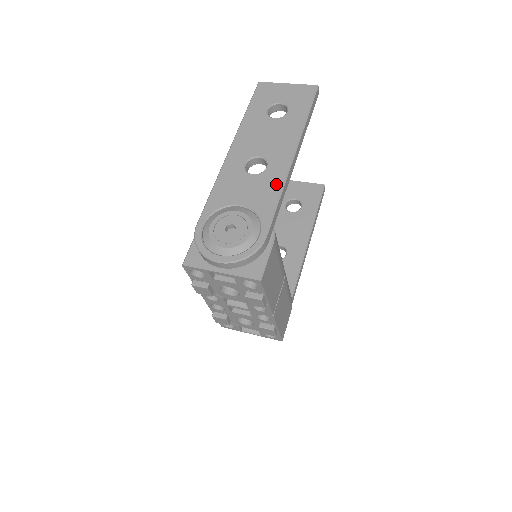
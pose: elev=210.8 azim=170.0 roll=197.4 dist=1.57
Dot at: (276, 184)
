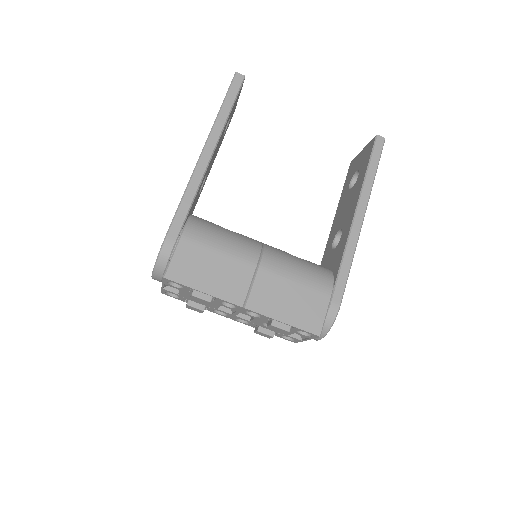
Dot at: occluded
